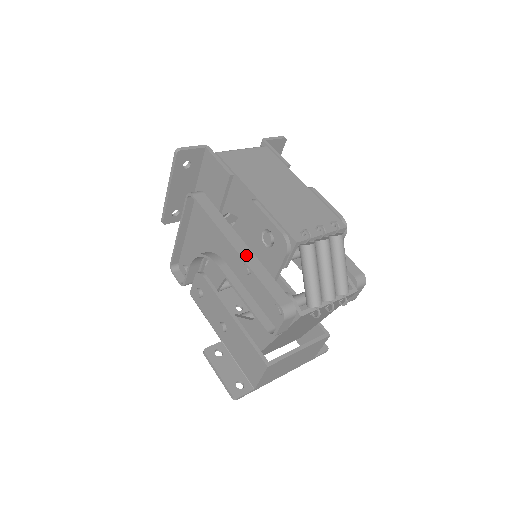
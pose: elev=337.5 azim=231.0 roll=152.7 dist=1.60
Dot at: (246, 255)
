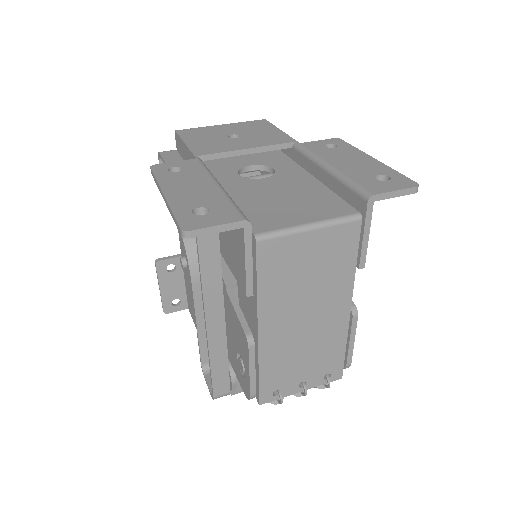
Dot at: (215, 337)
